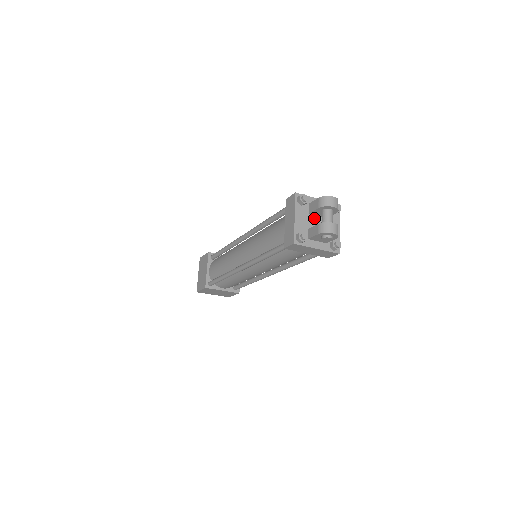
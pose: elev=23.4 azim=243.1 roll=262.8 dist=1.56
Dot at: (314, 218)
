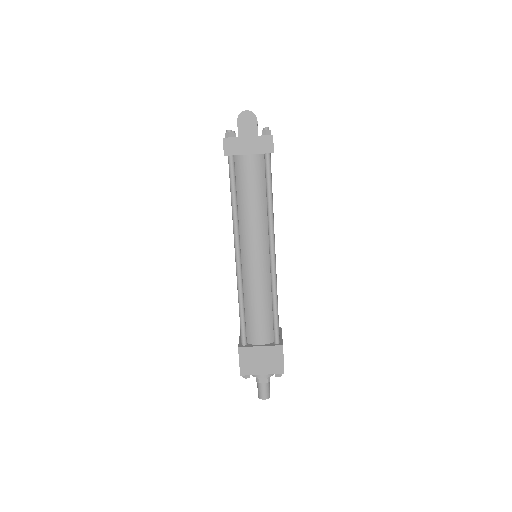
Dot at: occluded
